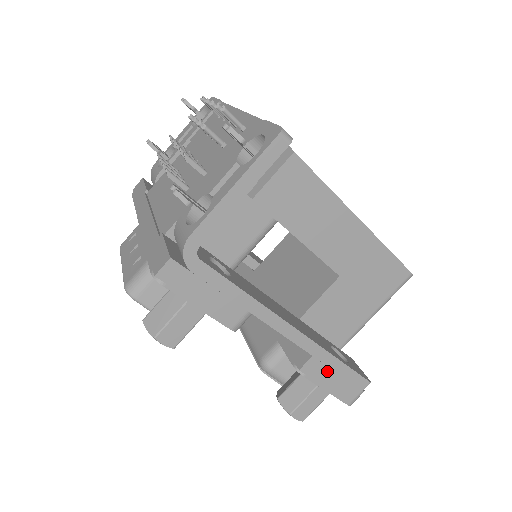
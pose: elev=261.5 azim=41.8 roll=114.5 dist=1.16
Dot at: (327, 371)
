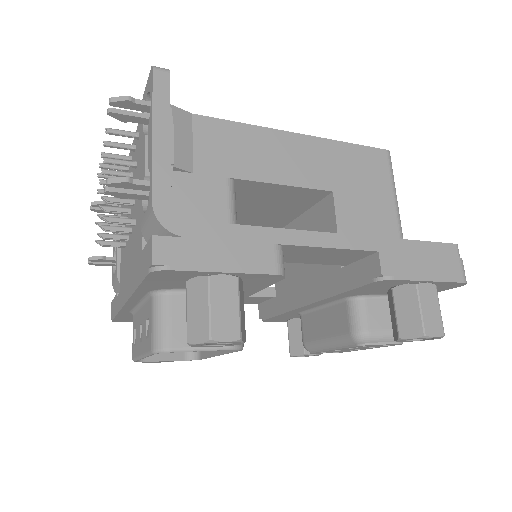
Dot at: (407, 259)
